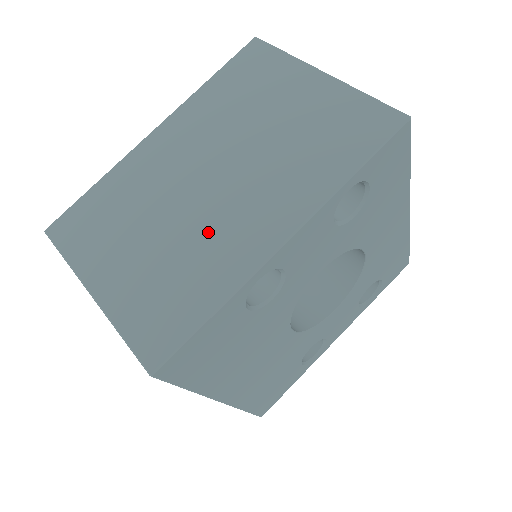
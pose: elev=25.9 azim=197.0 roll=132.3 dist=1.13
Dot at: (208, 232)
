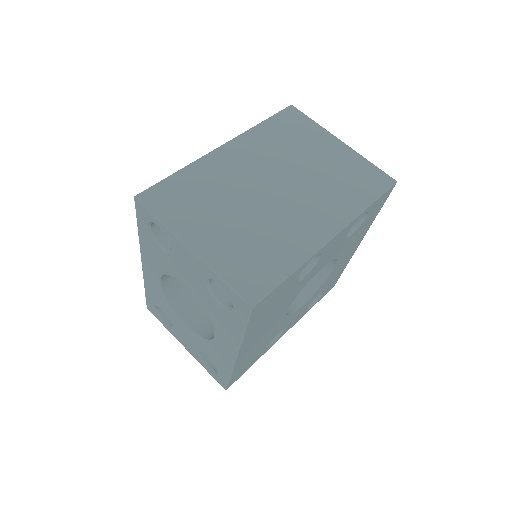
Dot at: (279, 222)
